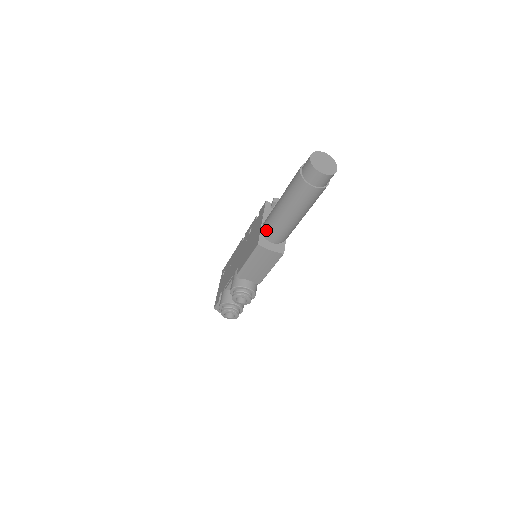
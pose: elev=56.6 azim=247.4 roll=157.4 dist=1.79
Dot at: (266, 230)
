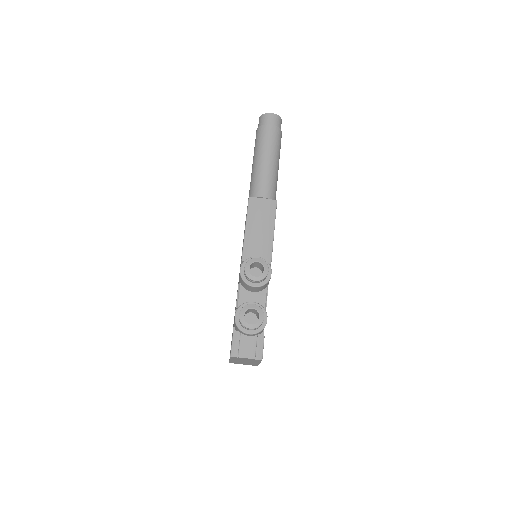
Dot at: (252, 193)
